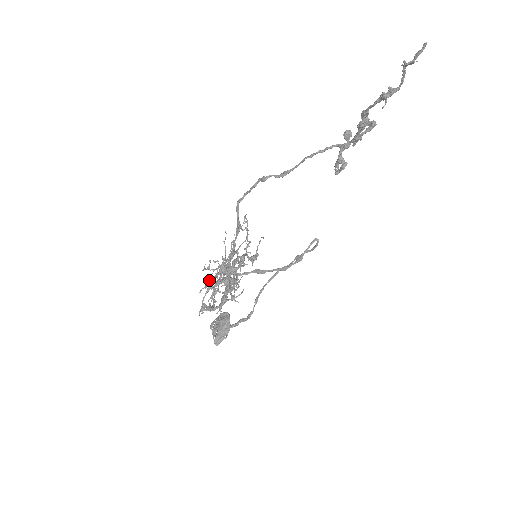
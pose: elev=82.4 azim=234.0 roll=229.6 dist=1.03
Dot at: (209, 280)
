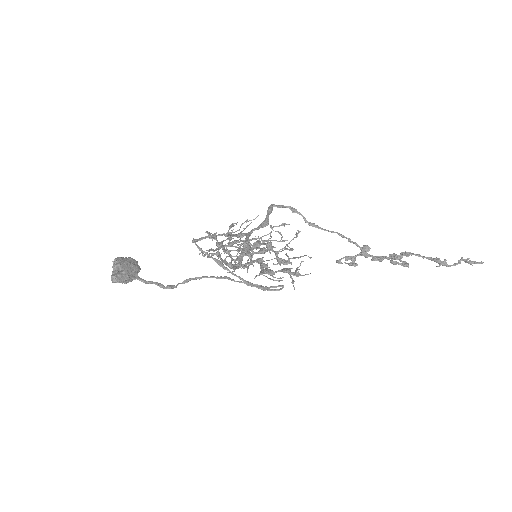
Dot at: (210, 234)
